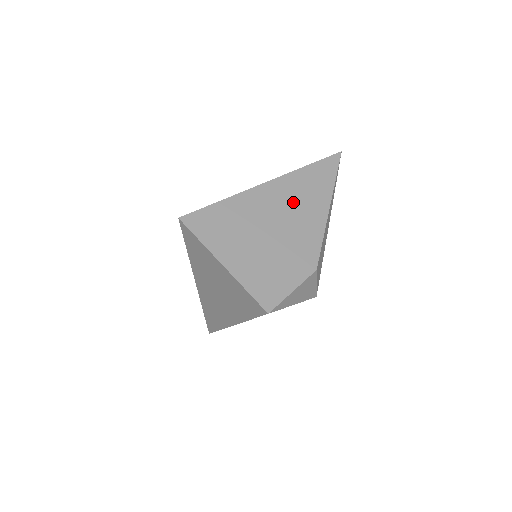
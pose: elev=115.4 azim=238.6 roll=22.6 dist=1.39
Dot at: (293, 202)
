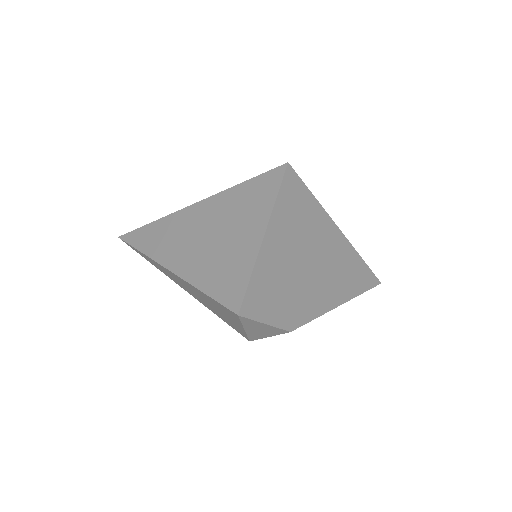
Dot at: (335, 269)
